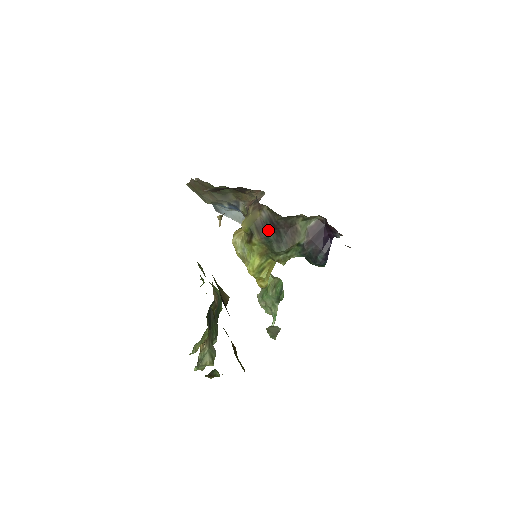
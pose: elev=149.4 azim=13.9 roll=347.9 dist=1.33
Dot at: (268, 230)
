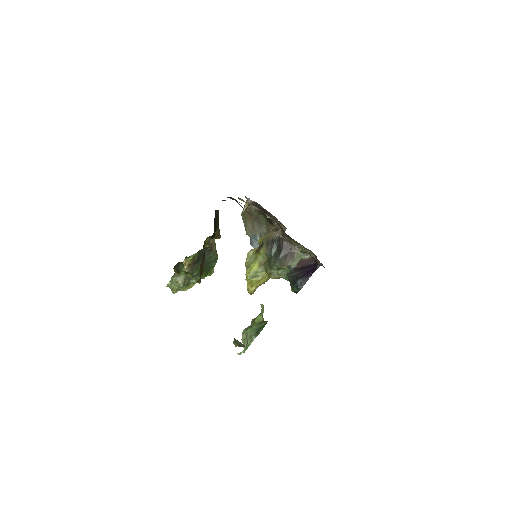
Dot at: (274, 246)
